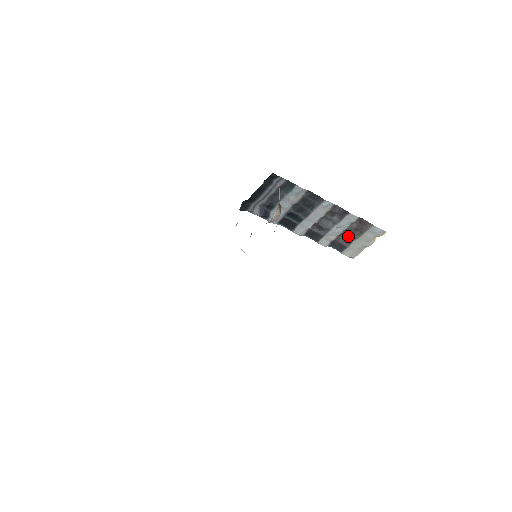
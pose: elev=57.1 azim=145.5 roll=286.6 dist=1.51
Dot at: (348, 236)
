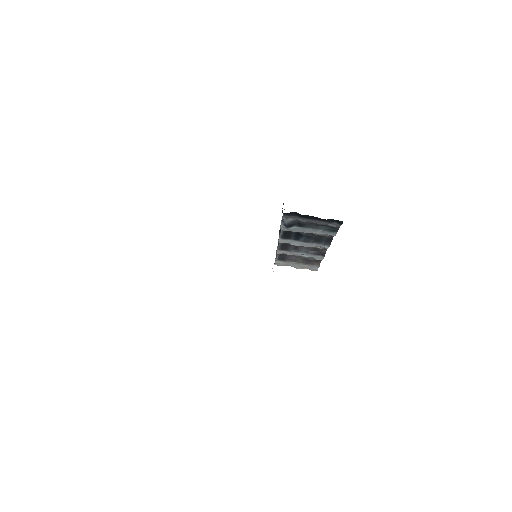
Dot at: (297, 258)
